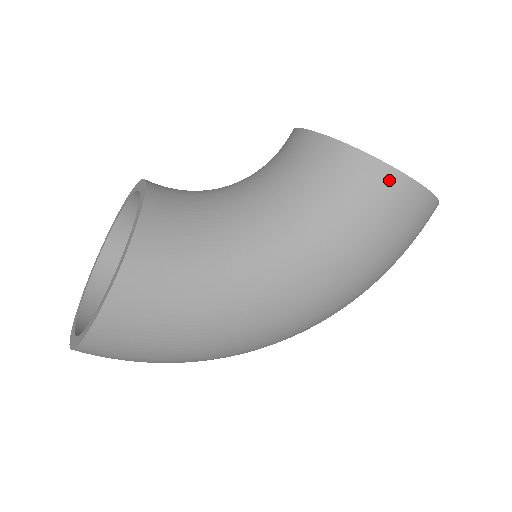
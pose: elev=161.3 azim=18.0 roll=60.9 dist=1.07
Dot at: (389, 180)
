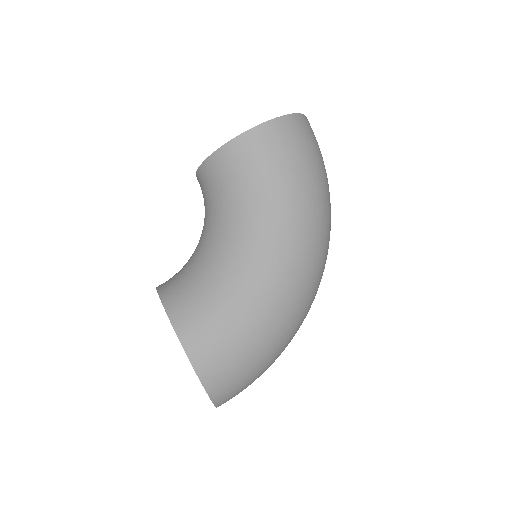
Dot at: (249, 140)
